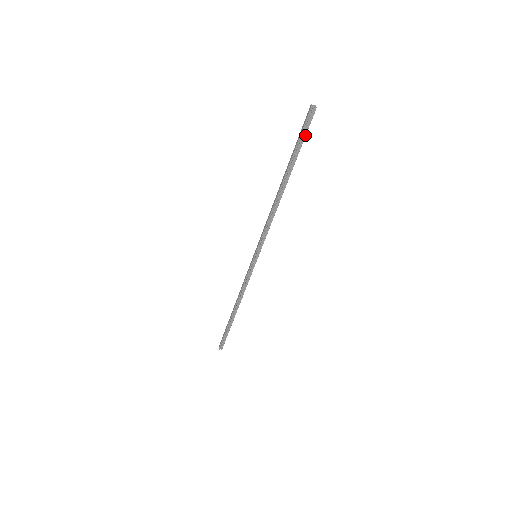
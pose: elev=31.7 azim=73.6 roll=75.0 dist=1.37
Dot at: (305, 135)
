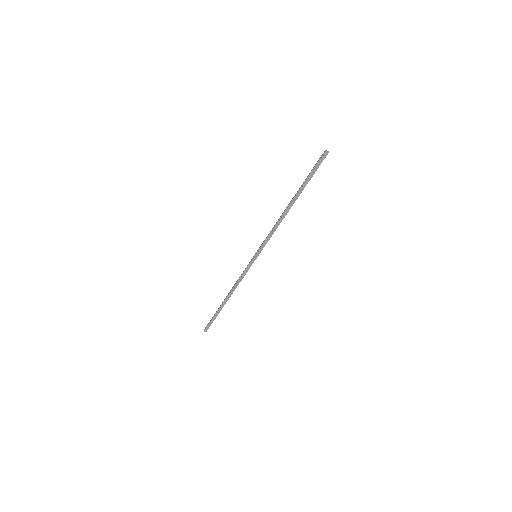
Dot at: (316, 170)
